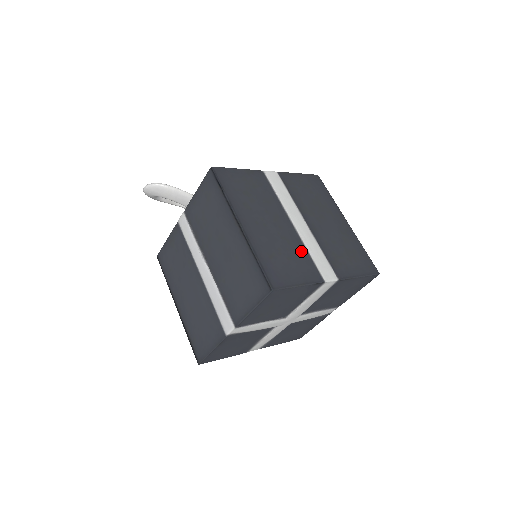
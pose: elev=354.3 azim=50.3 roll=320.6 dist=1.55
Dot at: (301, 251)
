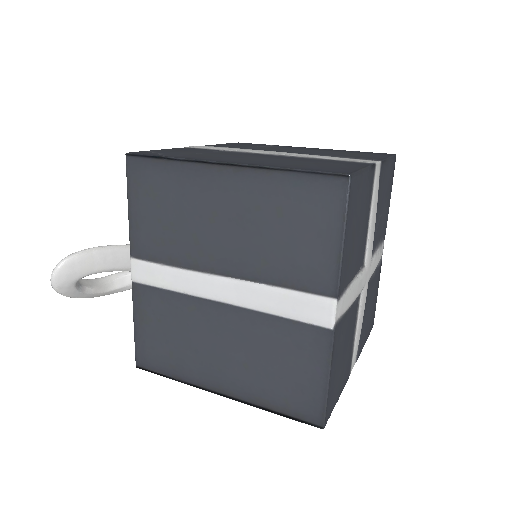
Dot at: (316, 160)
